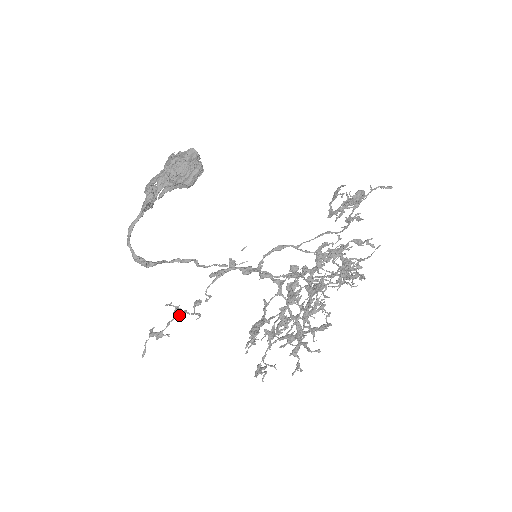
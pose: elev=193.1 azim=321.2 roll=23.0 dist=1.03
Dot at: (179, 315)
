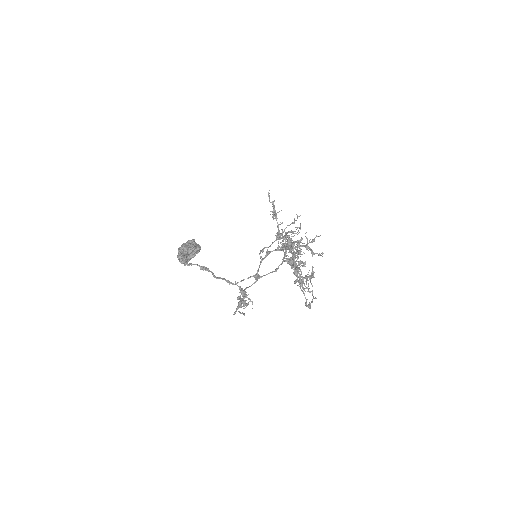
Dot at: (244, 291)
